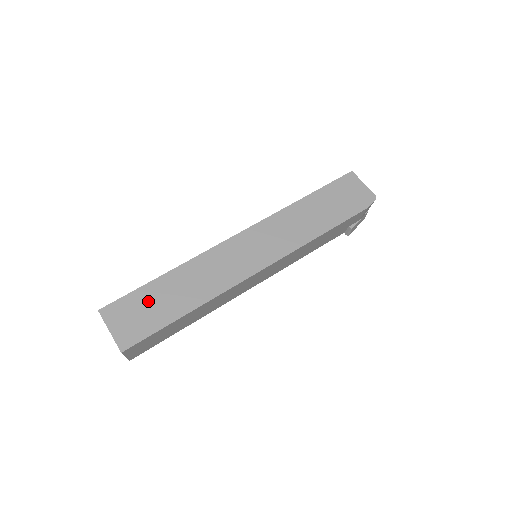
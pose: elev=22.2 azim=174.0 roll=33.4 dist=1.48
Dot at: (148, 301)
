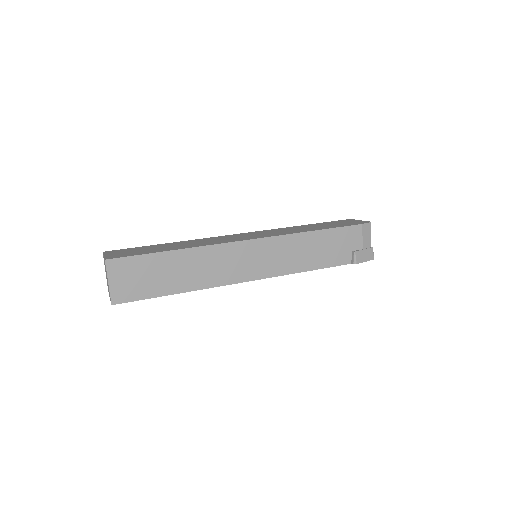
Dot at: (146, 248)
